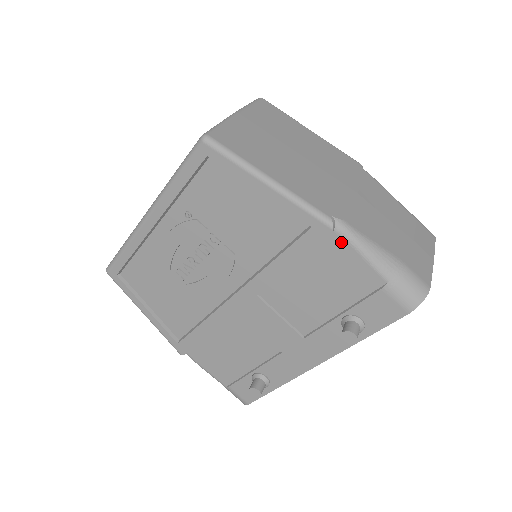
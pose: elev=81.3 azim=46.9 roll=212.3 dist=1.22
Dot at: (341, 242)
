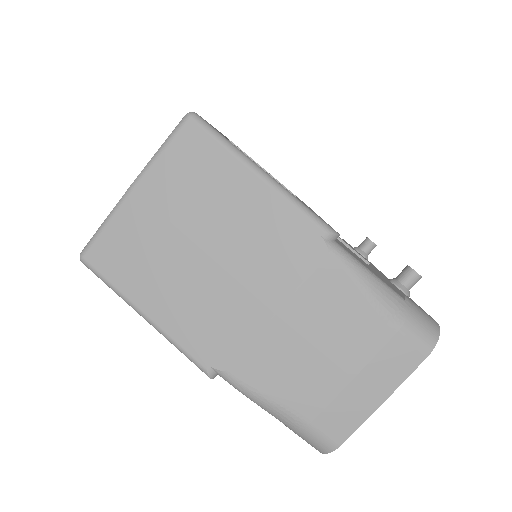
Dot at: occluded
